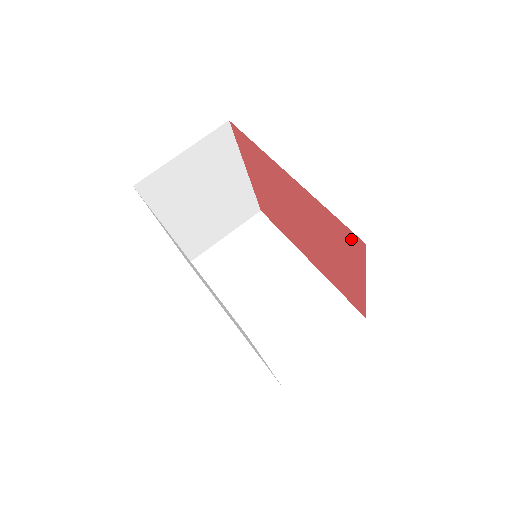
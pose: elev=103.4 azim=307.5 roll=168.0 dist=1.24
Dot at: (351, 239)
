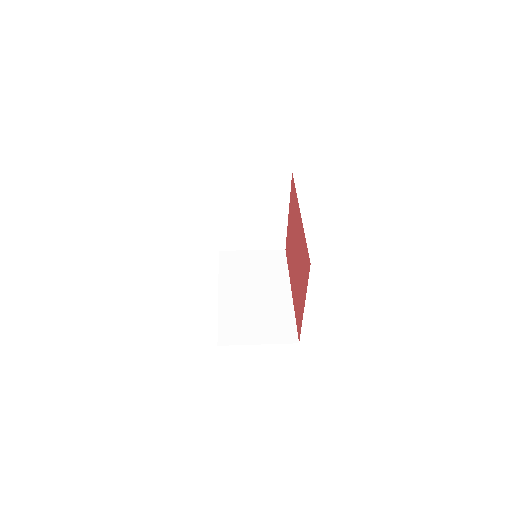
Dot at: (307, 261)
